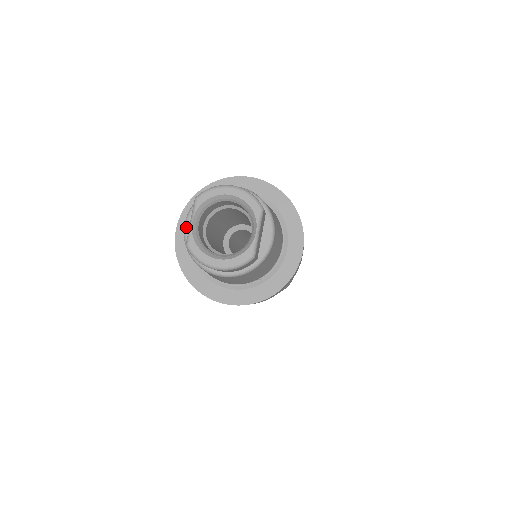
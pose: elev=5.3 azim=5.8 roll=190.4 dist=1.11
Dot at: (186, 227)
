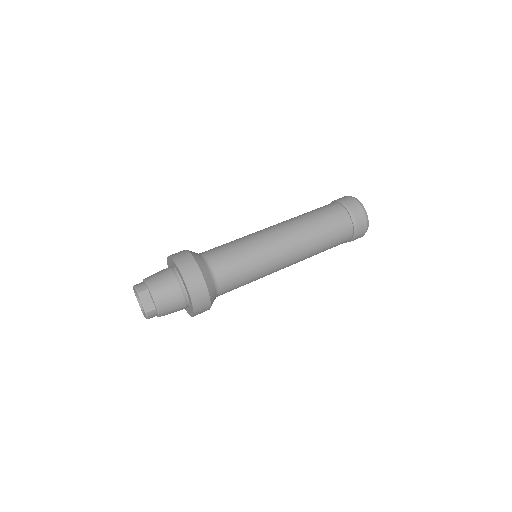
Dot at: occluded
